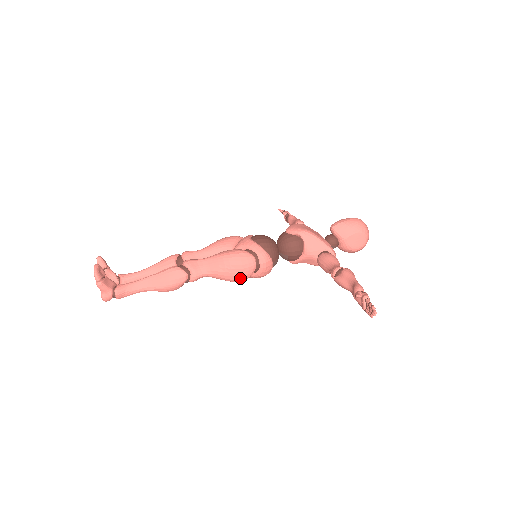
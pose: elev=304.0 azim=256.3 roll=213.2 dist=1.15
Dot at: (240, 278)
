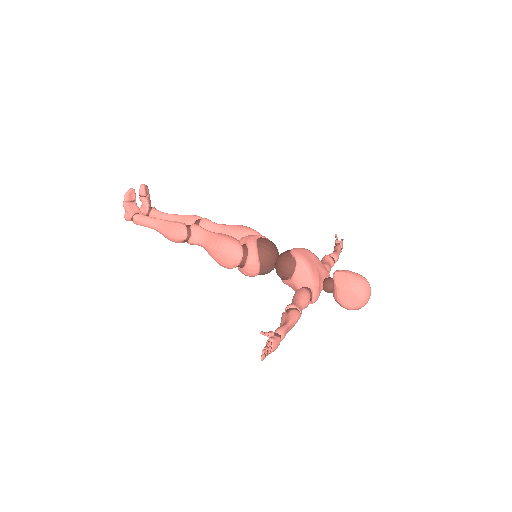
Dot at: (223, 264)
